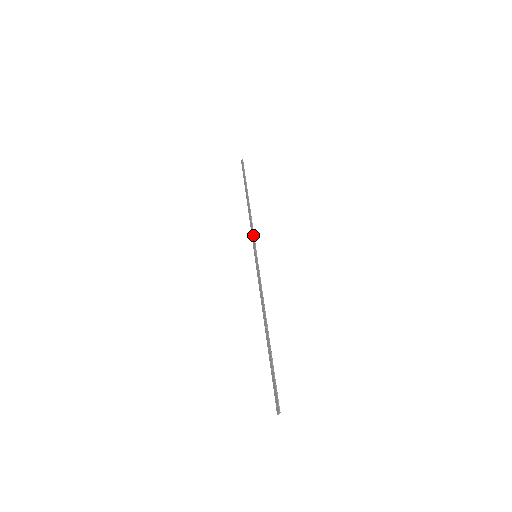
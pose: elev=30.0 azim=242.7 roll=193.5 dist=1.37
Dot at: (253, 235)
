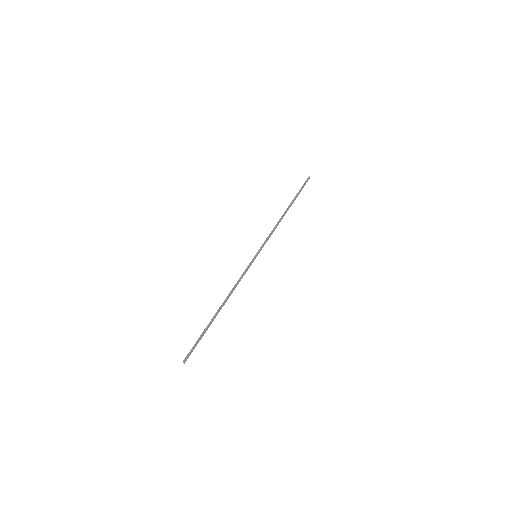
Dot at: (265, 240)
